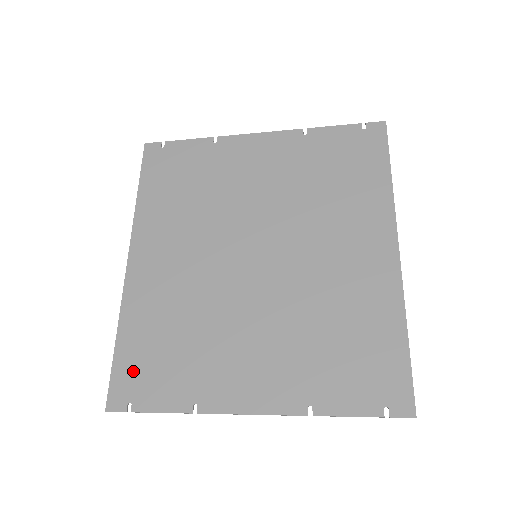
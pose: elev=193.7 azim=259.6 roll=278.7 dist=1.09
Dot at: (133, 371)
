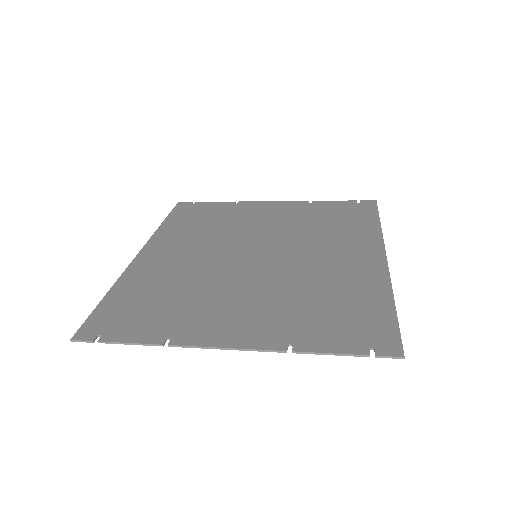
Dot at: (113, 314)
